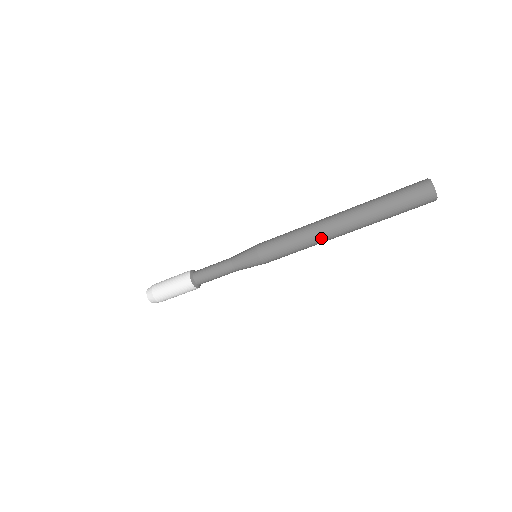
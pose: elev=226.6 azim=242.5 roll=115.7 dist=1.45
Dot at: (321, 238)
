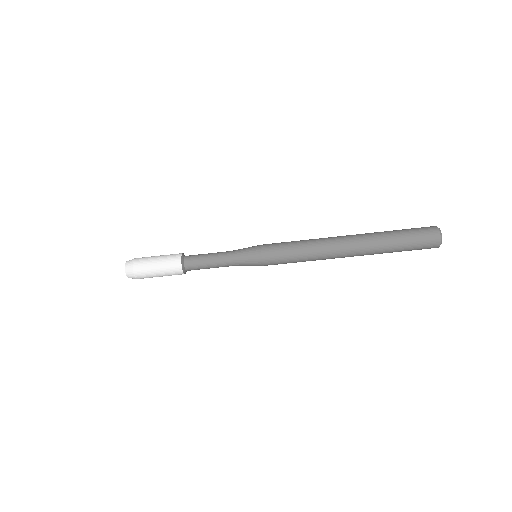
Dot at: (328, 257)
